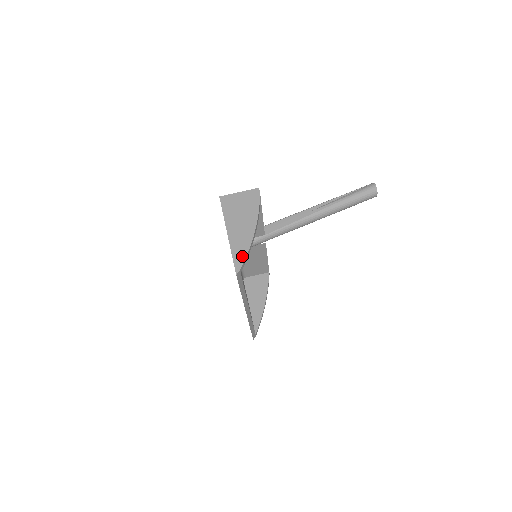
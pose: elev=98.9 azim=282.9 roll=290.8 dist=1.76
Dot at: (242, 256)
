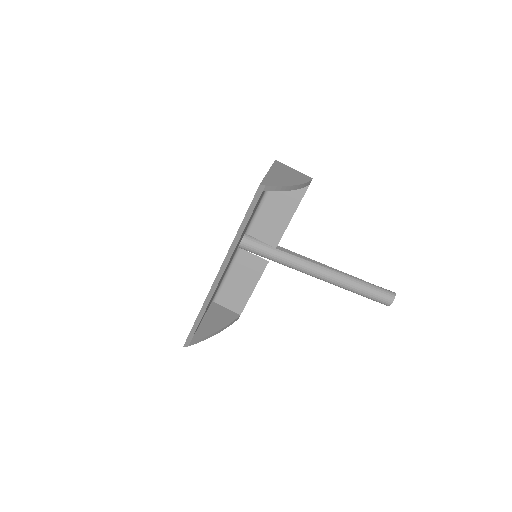
Dot at: (273, 183)
